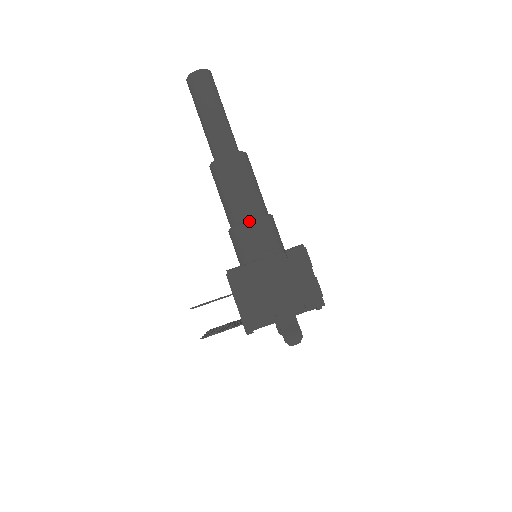
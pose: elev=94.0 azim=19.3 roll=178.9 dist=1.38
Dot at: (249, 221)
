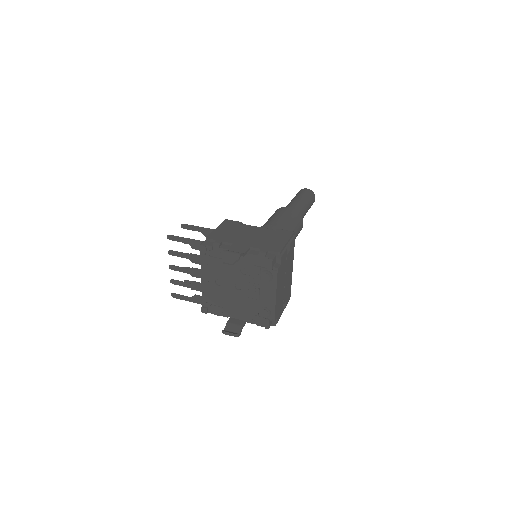
Dot at: (270, 225)
